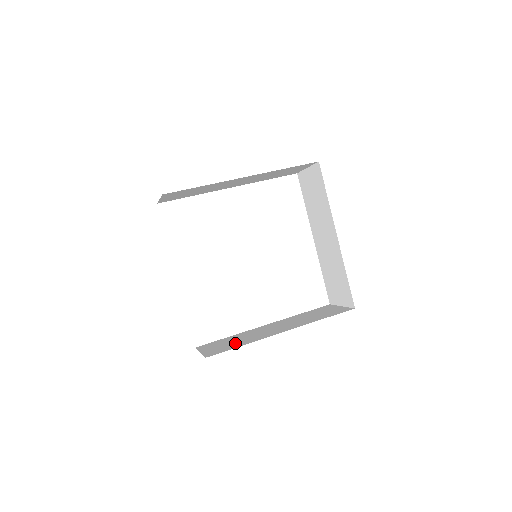
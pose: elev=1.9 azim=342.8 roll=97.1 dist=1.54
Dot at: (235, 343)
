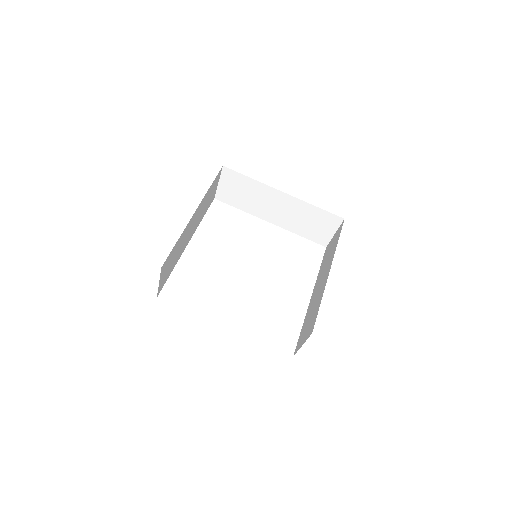
Dot at: (313, 313)
